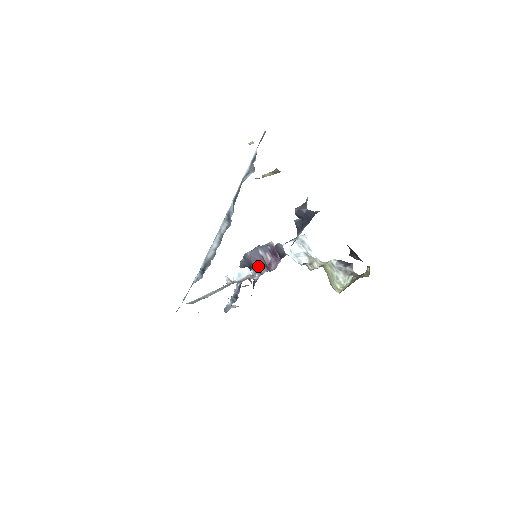
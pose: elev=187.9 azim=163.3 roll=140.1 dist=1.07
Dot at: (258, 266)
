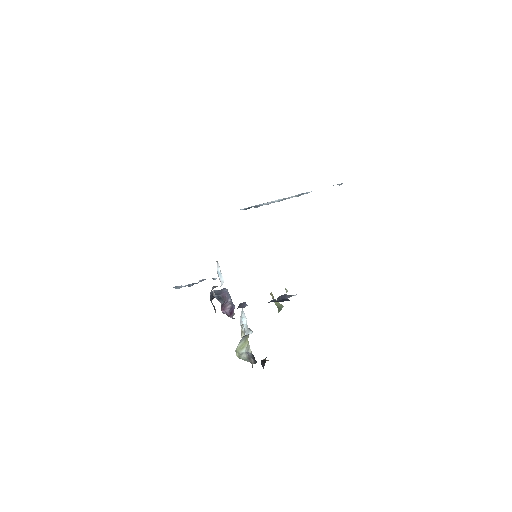
Dot at: (221, 298)
